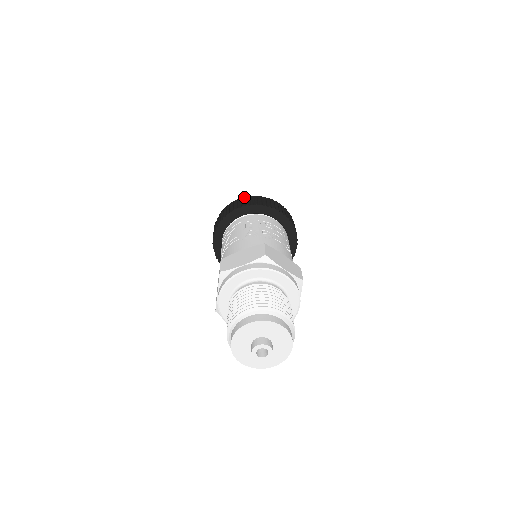
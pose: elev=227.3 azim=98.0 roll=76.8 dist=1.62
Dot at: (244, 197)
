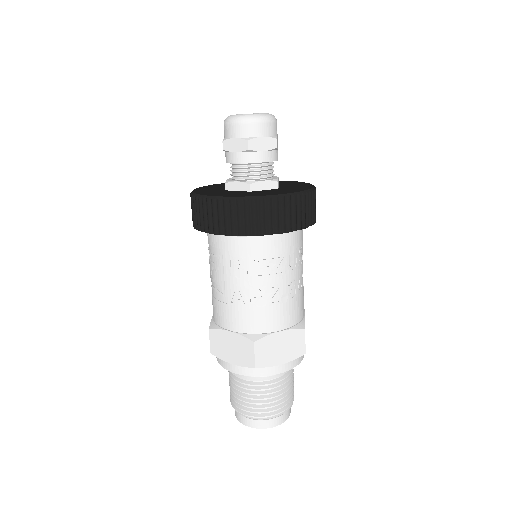
Dot at: (221, 198)
